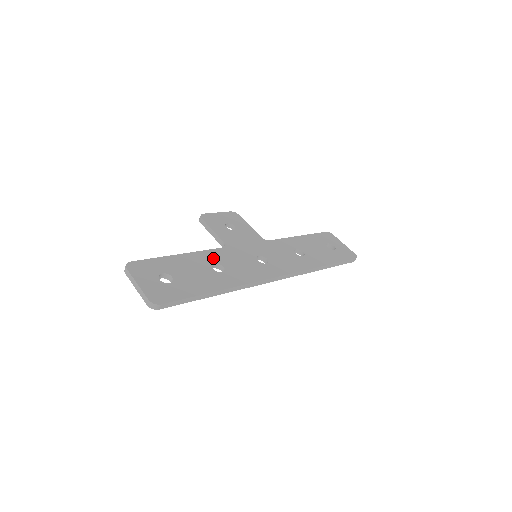
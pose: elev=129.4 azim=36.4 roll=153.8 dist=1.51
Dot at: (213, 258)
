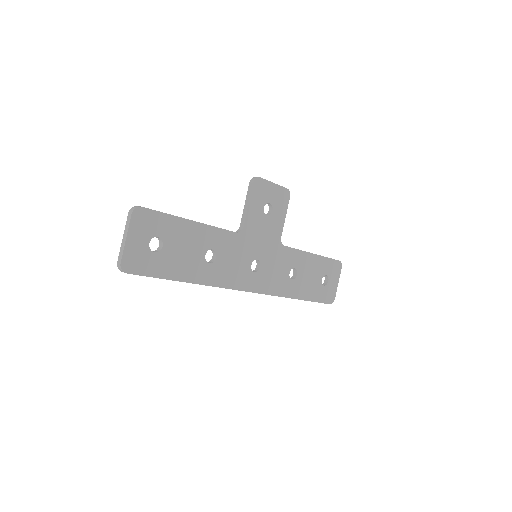
Dot at: (217, 242)
